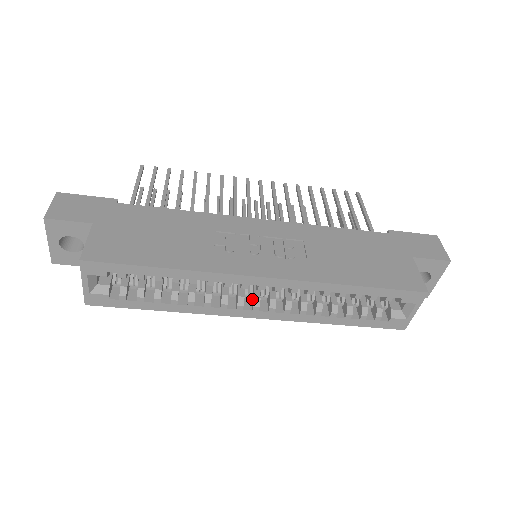
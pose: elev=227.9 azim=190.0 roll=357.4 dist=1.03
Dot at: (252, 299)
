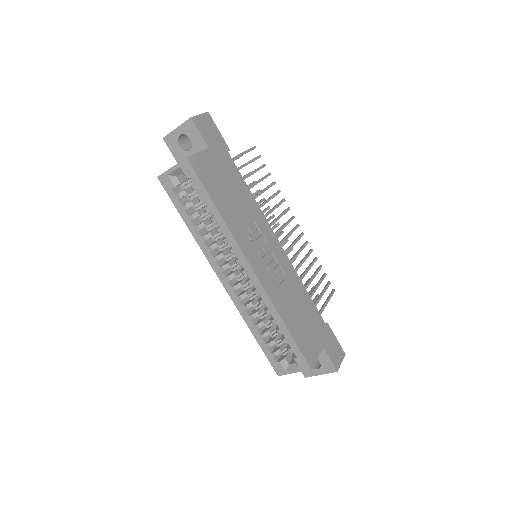
Dot at: (231, 272)
